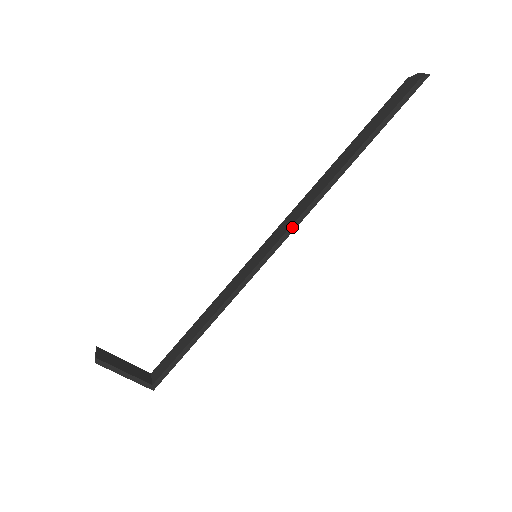
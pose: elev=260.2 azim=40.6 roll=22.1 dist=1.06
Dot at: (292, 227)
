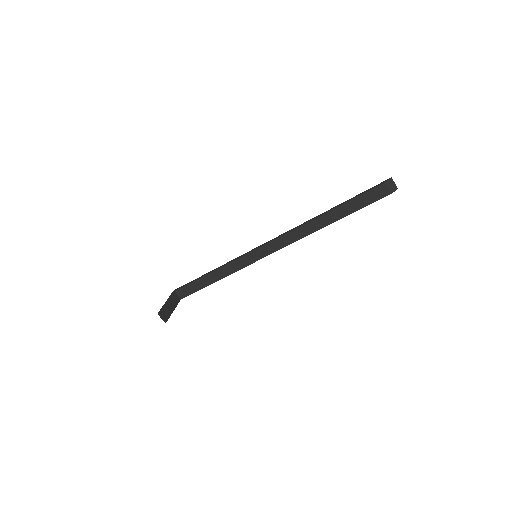
Dot at: (283, 247)
